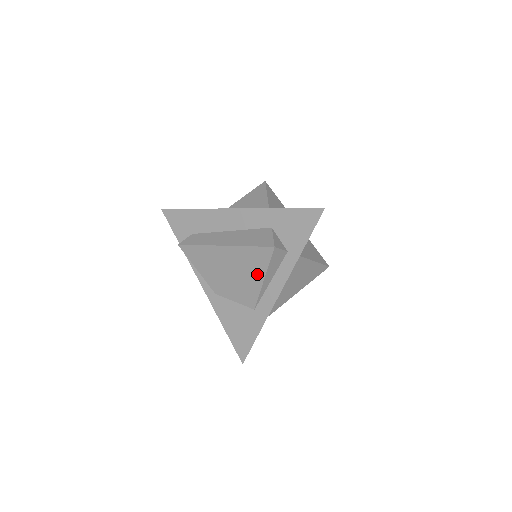
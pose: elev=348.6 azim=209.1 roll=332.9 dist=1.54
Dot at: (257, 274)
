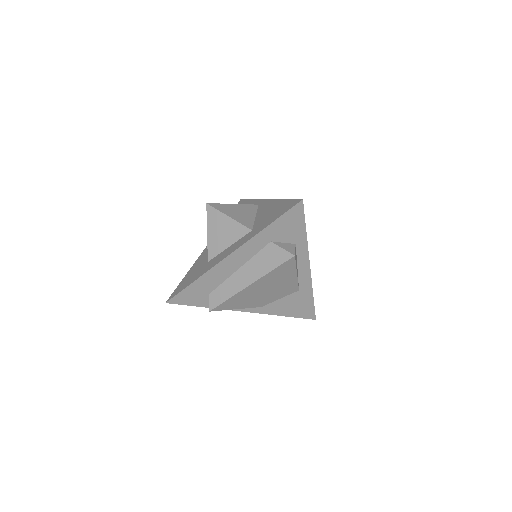
Dot at: (289, 276)
